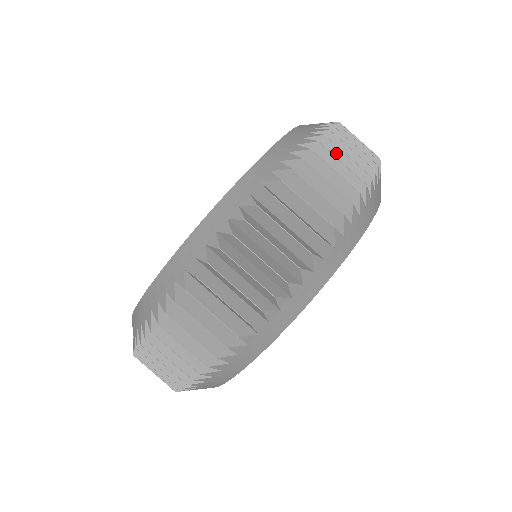
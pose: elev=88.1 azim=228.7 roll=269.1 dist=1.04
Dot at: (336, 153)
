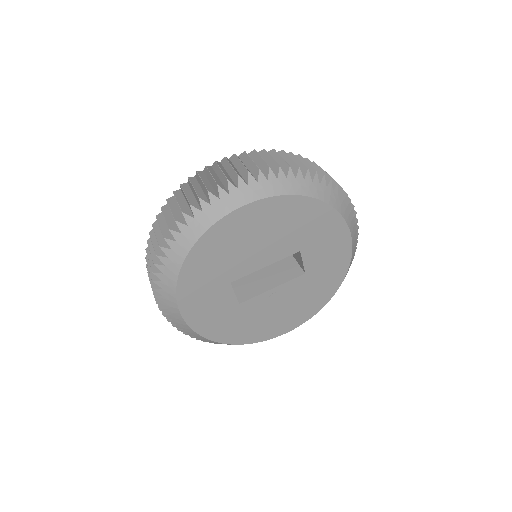
Dot at: occluded
